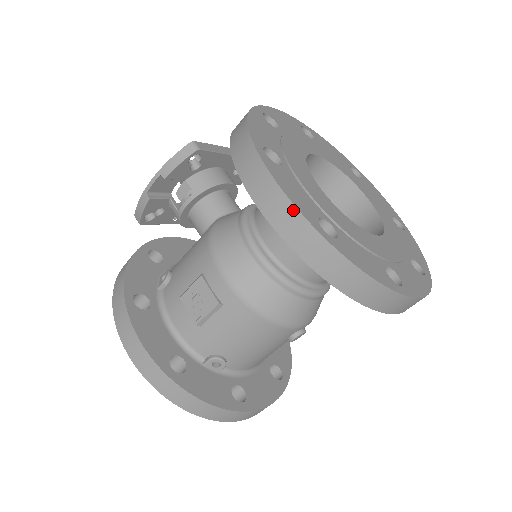
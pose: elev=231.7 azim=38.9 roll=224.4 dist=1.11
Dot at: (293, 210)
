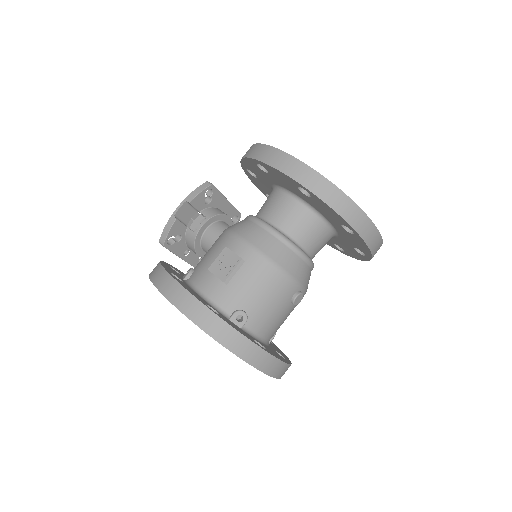
Dot at: (296, 161)
